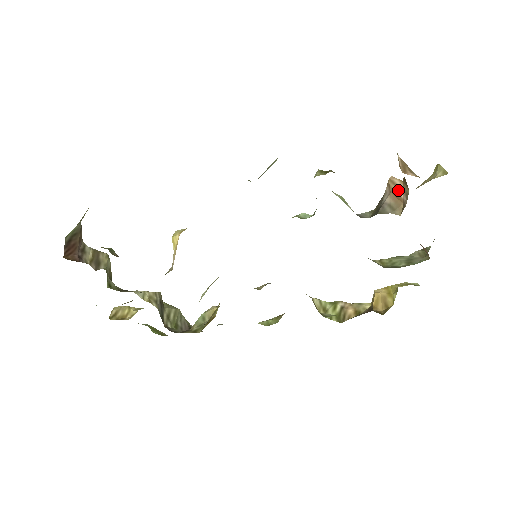
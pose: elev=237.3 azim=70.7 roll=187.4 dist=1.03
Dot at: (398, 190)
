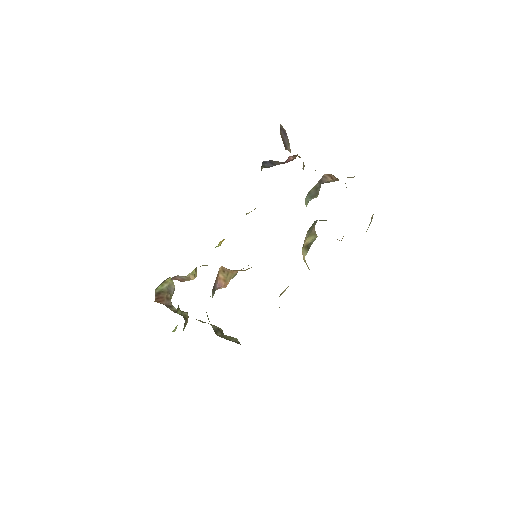
Dot at: occluded
